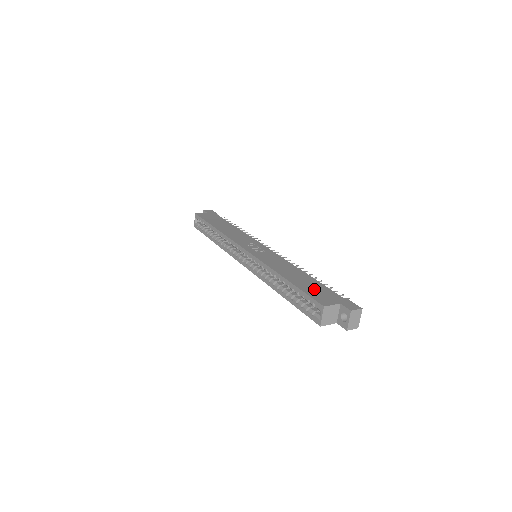
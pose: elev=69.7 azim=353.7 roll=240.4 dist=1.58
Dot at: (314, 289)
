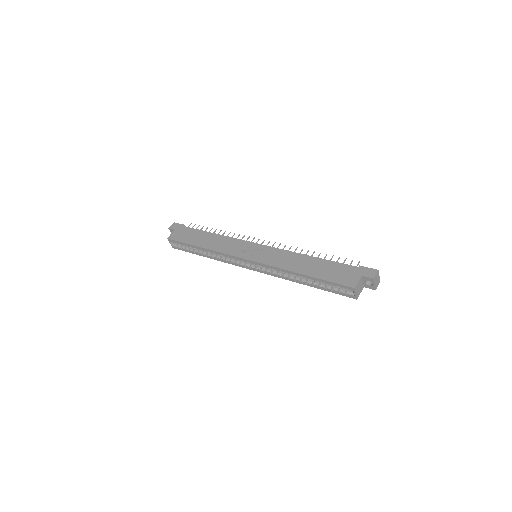
Dot at: (333, 272)
